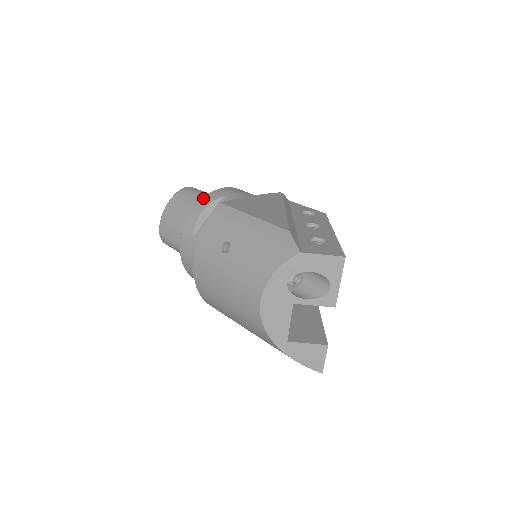
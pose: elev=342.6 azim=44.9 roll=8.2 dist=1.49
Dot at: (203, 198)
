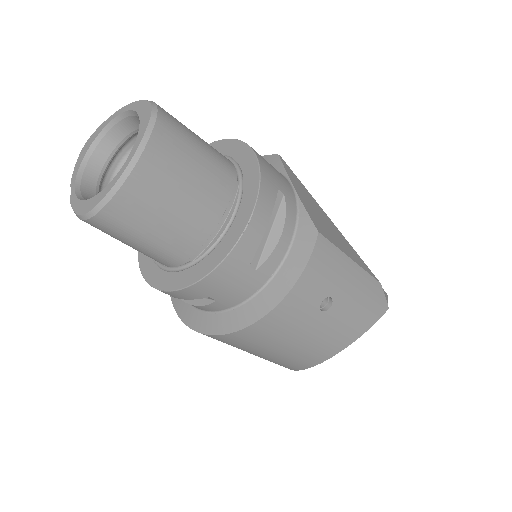
Dot at: (260, 194)
